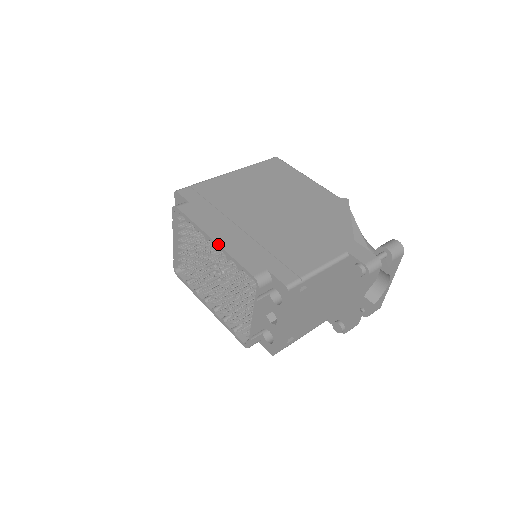
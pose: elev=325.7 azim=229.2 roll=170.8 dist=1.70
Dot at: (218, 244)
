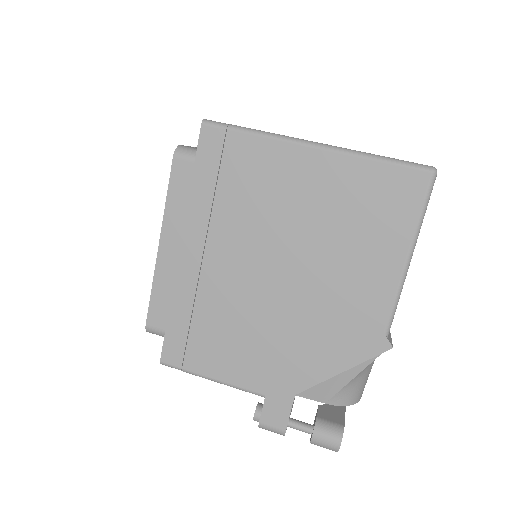
Dot at: (157, 257)
